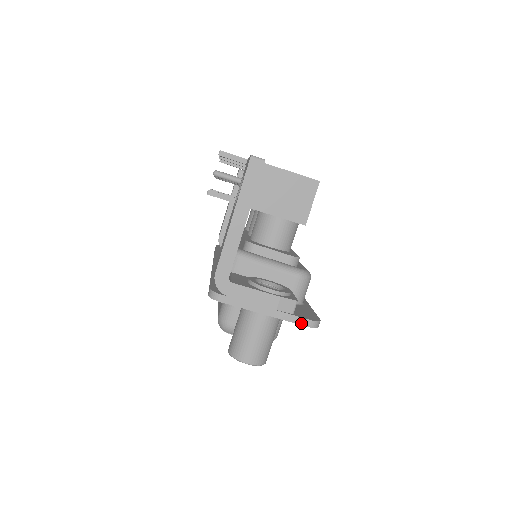
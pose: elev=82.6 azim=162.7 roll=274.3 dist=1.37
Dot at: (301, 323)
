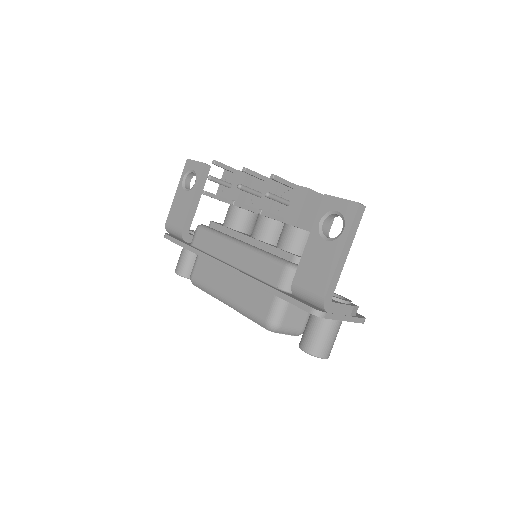
Dot at: (360, 322)
